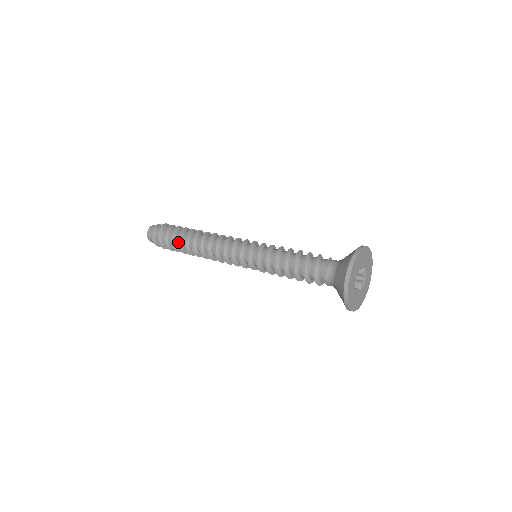
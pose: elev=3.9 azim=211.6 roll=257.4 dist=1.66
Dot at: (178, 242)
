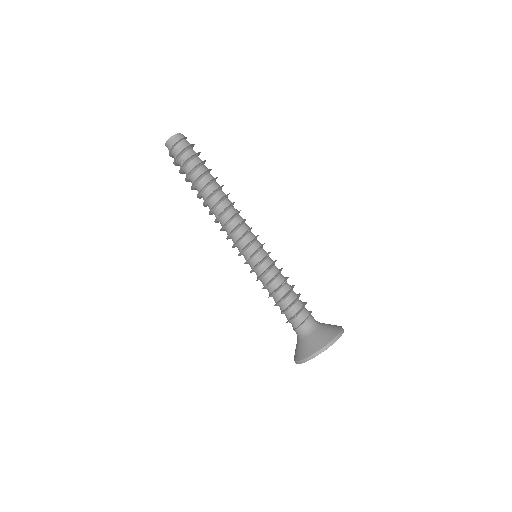
Dot at: (192, 186)
